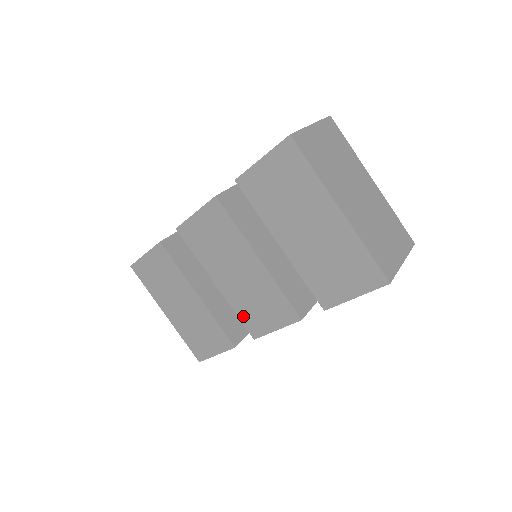
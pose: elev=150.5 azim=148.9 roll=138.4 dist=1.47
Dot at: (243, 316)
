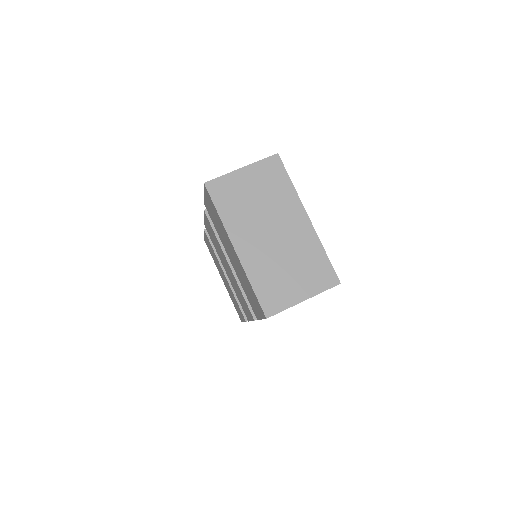
Dot at: occluded
